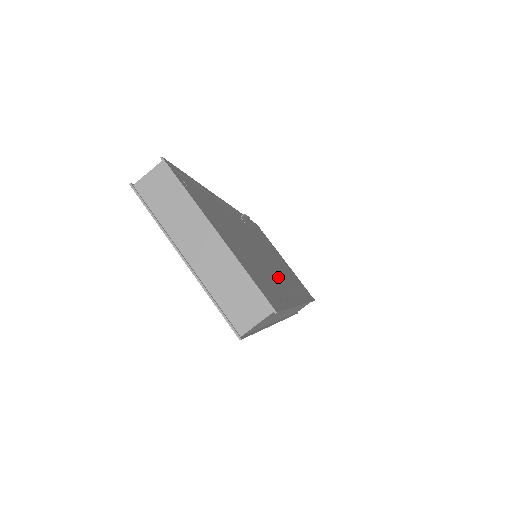
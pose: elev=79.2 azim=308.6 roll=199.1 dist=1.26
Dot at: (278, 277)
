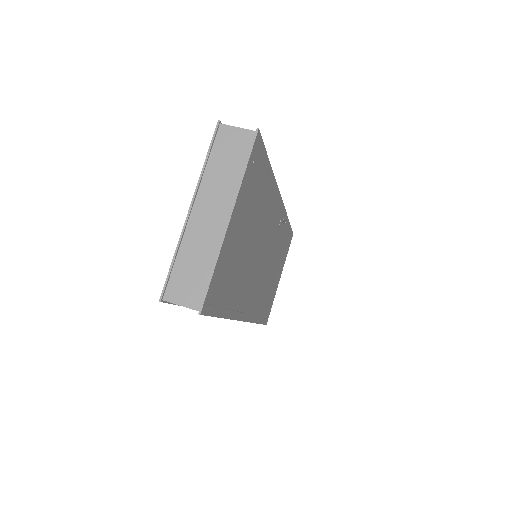
Dot at: (249, 287)
